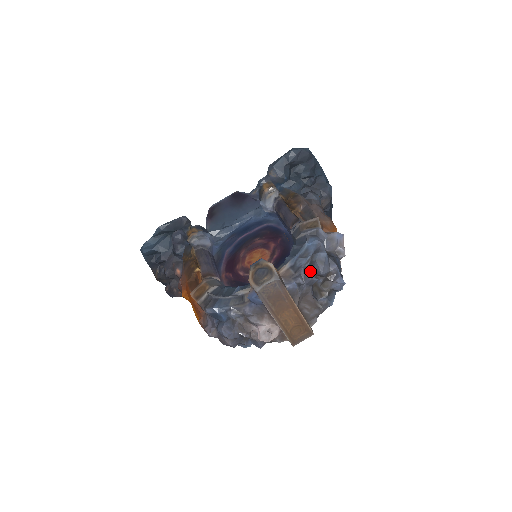
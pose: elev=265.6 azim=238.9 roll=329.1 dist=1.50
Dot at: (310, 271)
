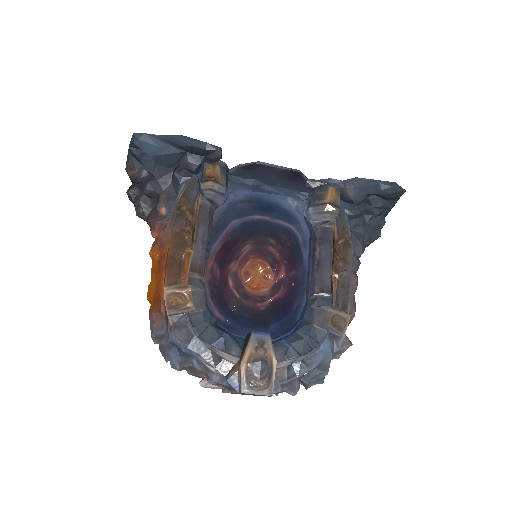
Dot at: (300, 380)
